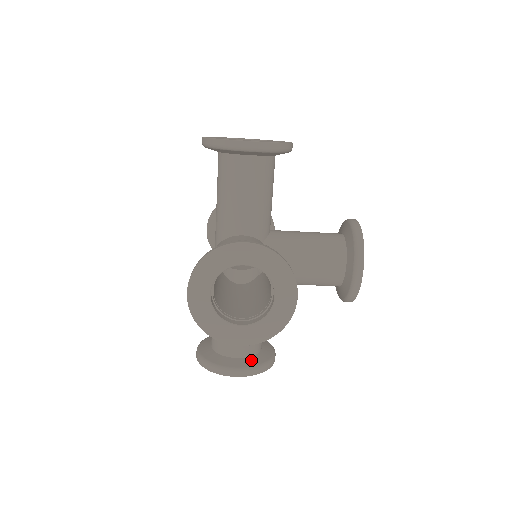
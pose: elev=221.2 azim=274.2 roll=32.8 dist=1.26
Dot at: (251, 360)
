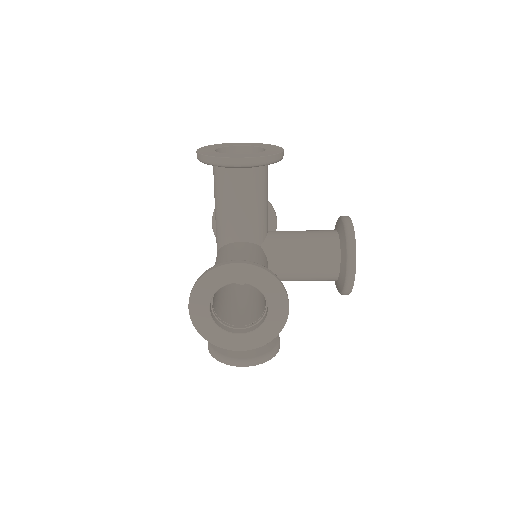
Dot at: (257, 350)
